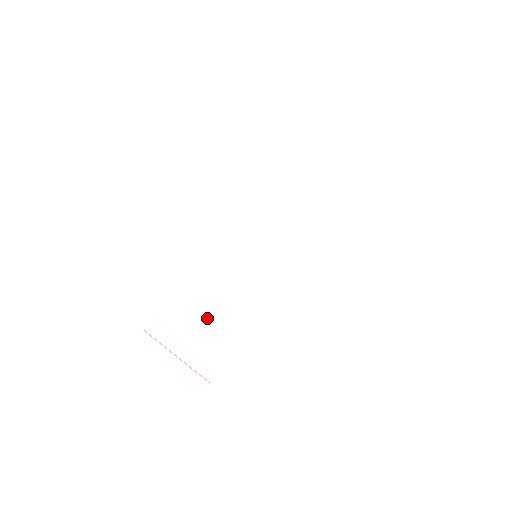
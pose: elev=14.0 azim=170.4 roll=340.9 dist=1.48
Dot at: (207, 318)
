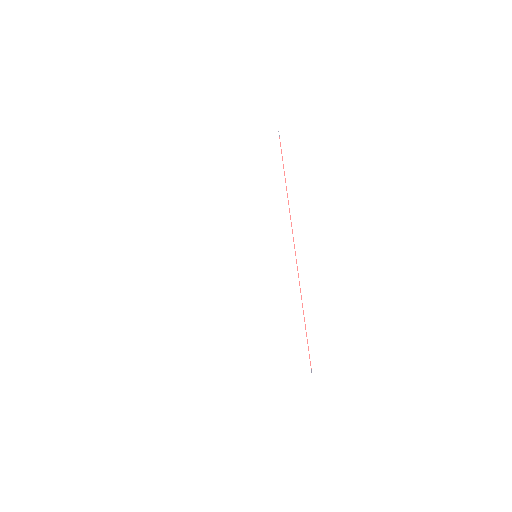
Dot at: (266, 336)
